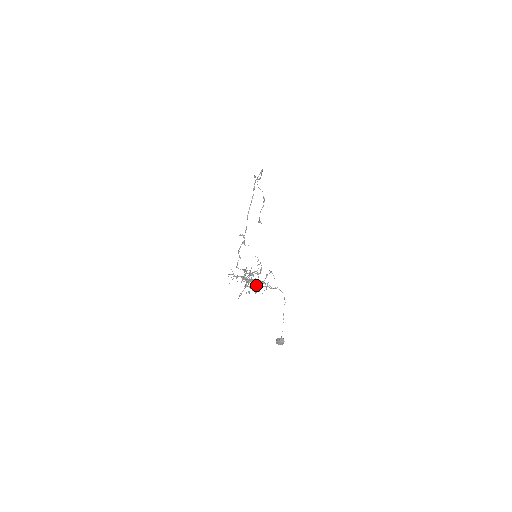
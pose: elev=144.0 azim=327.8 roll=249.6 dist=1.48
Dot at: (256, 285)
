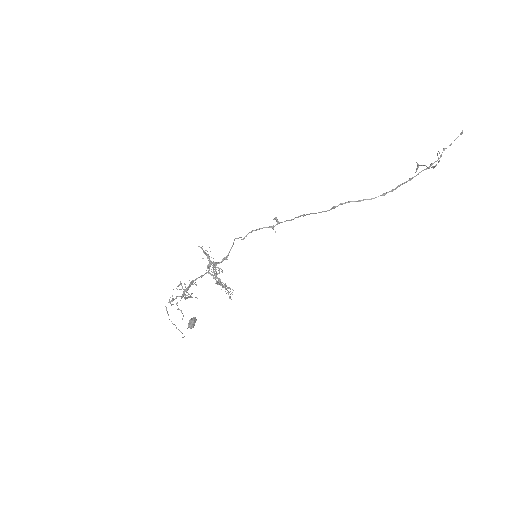
Dot at: (185, 298)
